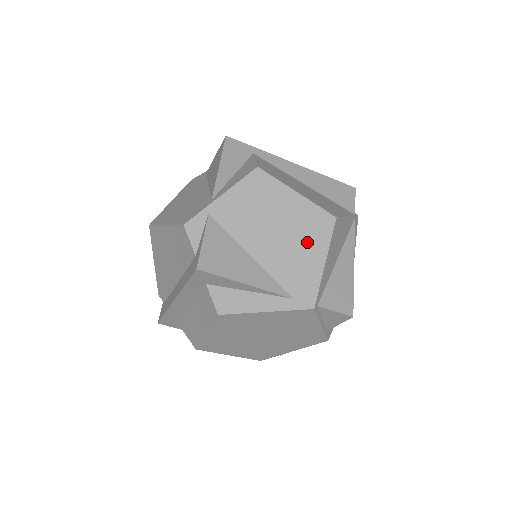
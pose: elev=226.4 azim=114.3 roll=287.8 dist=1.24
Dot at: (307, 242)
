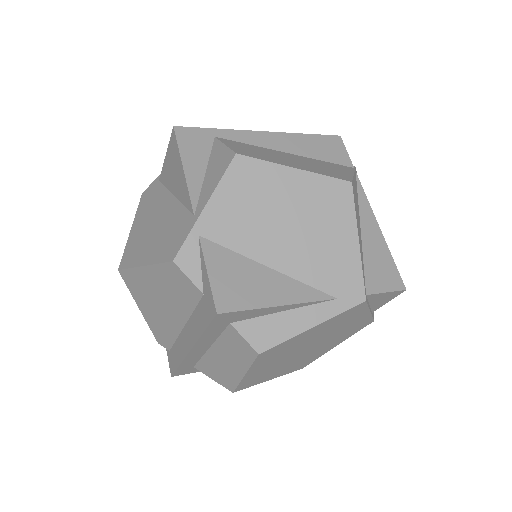
Dot at: (329, 225)
